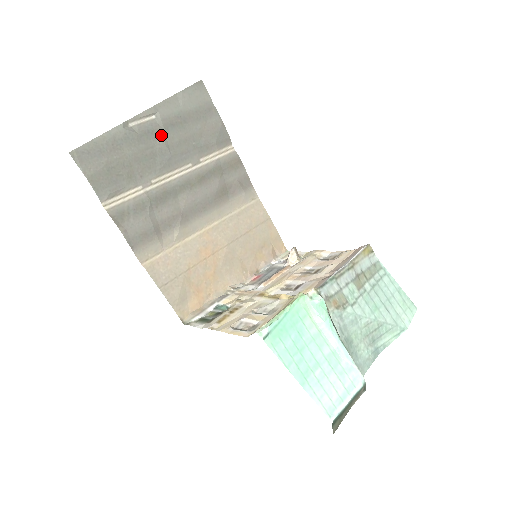
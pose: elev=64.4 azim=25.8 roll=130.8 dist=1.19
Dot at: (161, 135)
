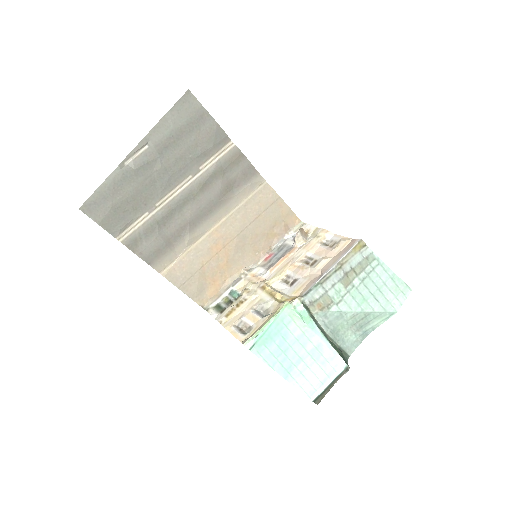
Dot at: (157, 161)
